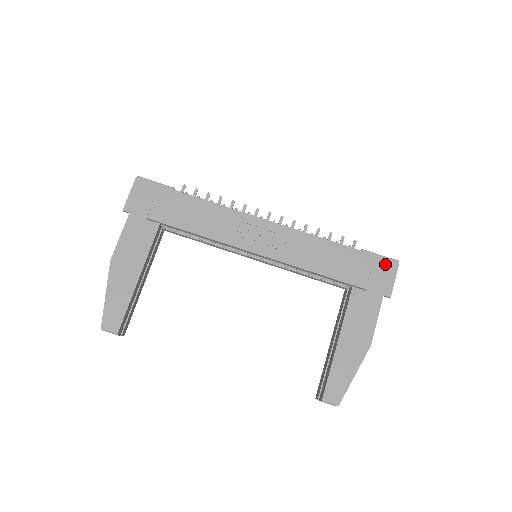
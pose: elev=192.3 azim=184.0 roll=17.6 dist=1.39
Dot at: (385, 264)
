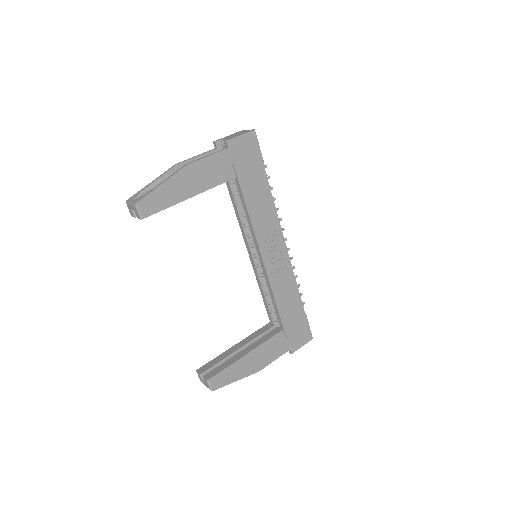
Dot at: (307, 333)
